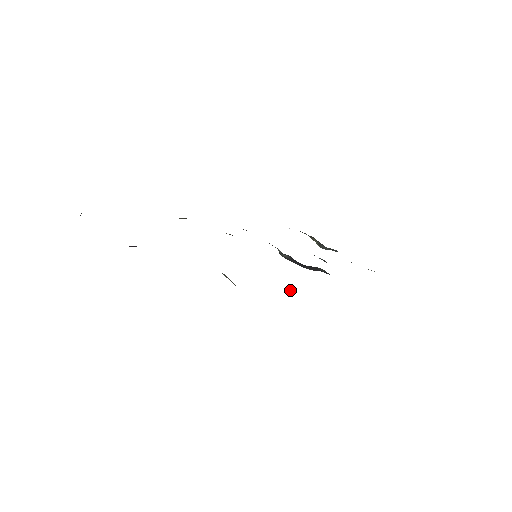
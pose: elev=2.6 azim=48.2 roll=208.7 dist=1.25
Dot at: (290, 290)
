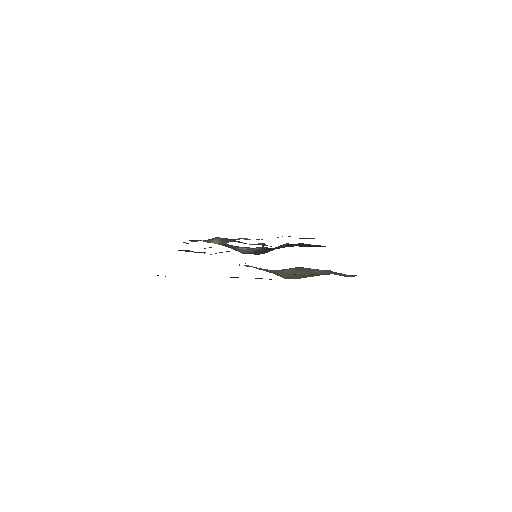
Dot at: occluded
